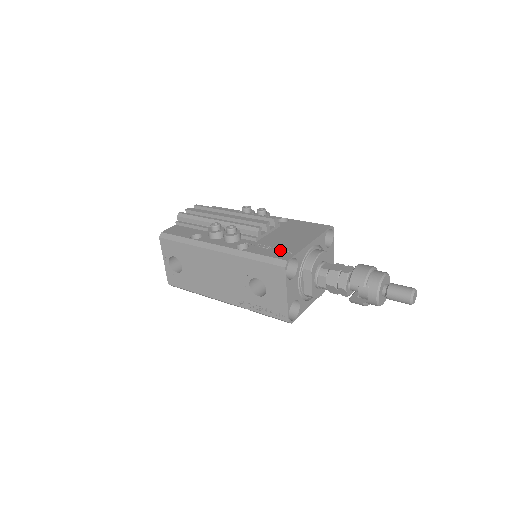
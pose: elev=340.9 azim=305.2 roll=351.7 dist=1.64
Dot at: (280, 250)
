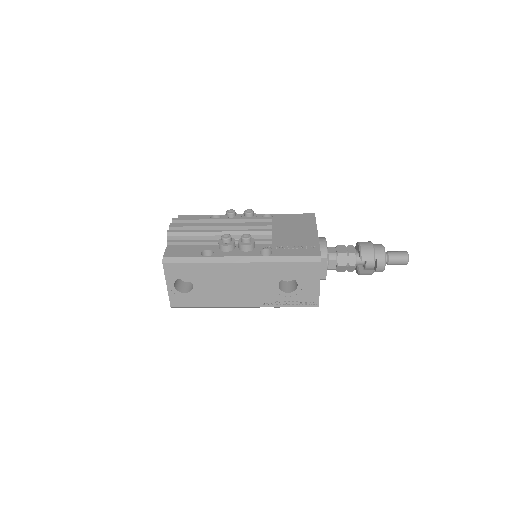
Dot at: (303, 247)
